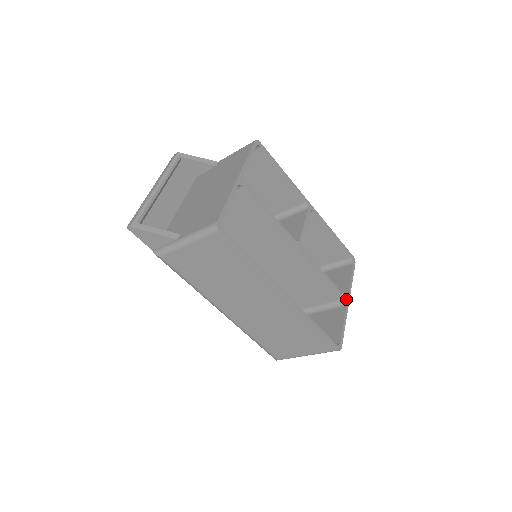
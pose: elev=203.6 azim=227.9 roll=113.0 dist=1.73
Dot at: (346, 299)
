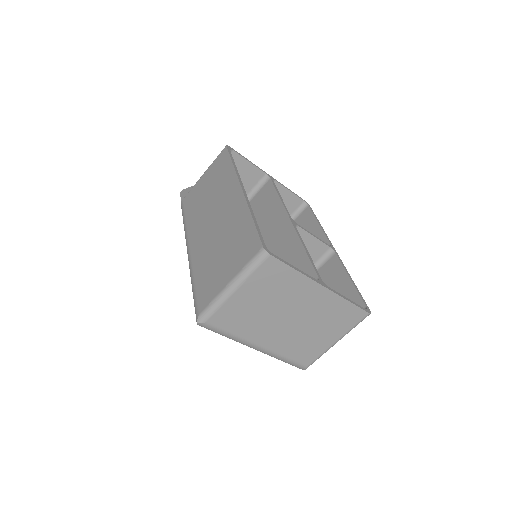
Dot at: (321, 282)
